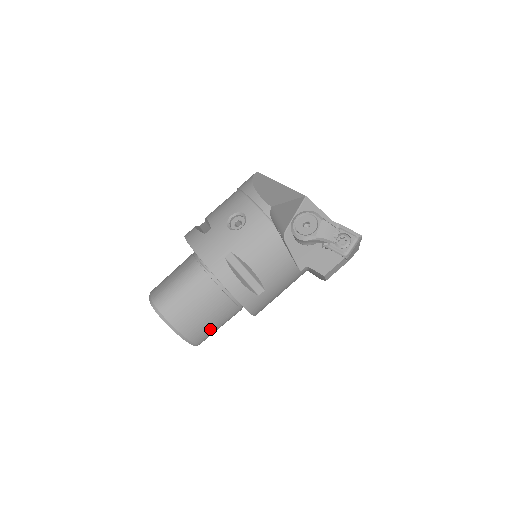
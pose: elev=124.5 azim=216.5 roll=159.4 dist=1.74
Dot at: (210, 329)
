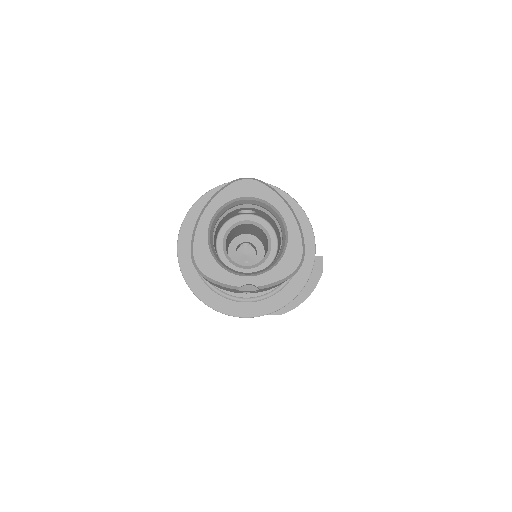
Dot at: occluded
